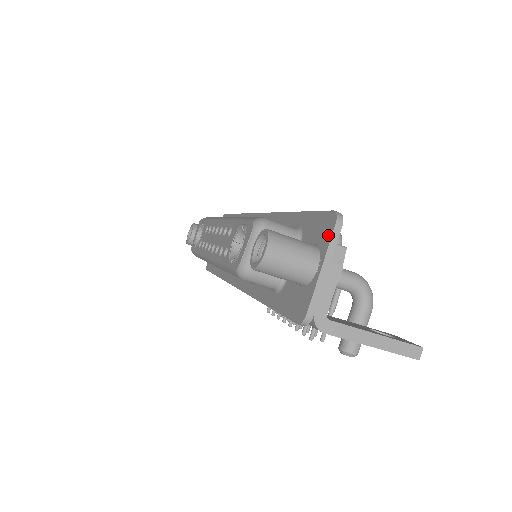
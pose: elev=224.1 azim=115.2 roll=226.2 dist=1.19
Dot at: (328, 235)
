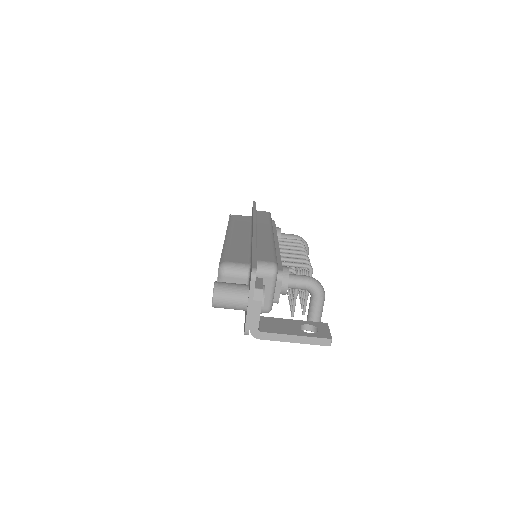
Dot at: (250, 284)
